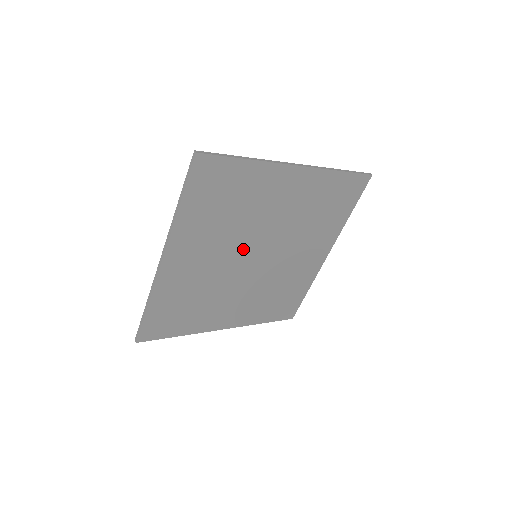
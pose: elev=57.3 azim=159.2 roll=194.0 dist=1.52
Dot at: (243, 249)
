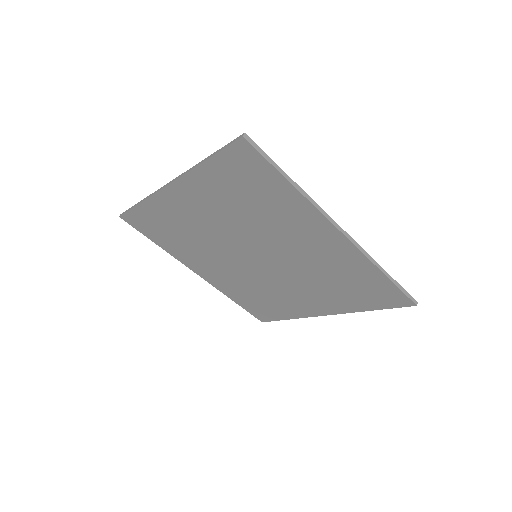
Dot at: (246, 241)
